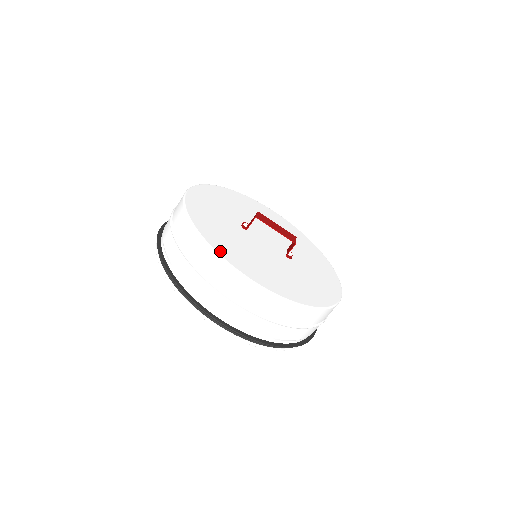
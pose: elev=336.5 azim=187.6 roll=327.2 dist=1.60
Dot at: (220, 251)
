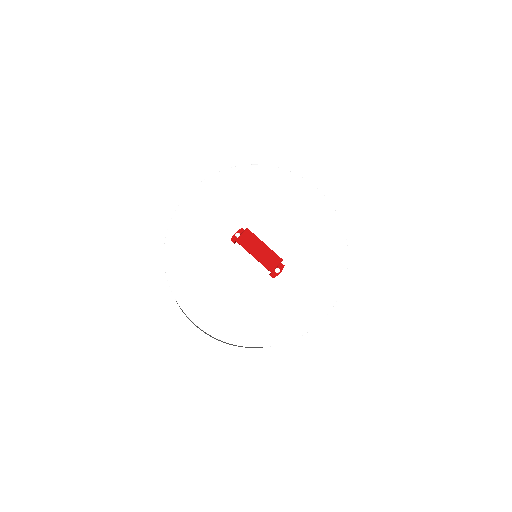
Dot at: (176, 287)
